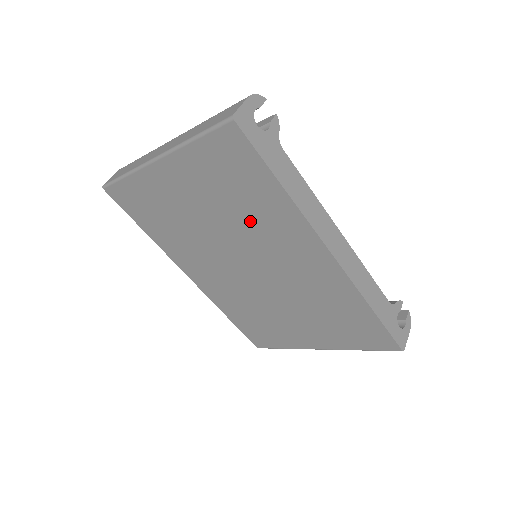
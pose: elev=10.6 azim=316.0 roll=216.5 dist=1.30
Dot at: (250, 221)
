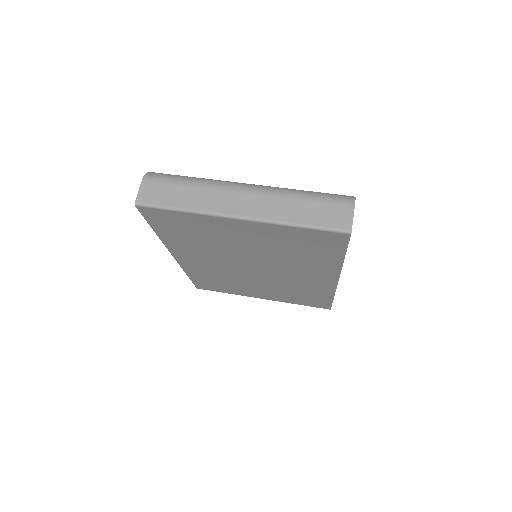
Dot at: (291, 259)
